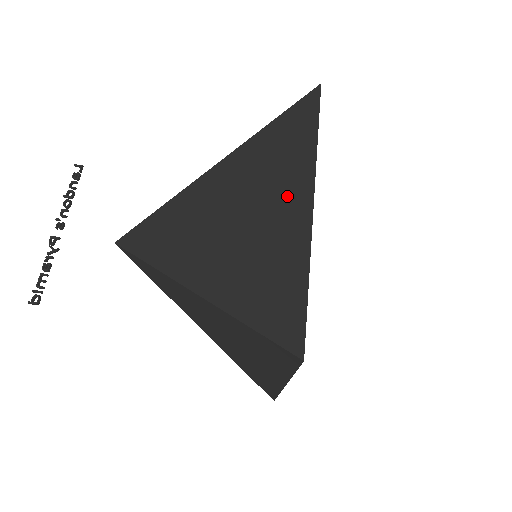
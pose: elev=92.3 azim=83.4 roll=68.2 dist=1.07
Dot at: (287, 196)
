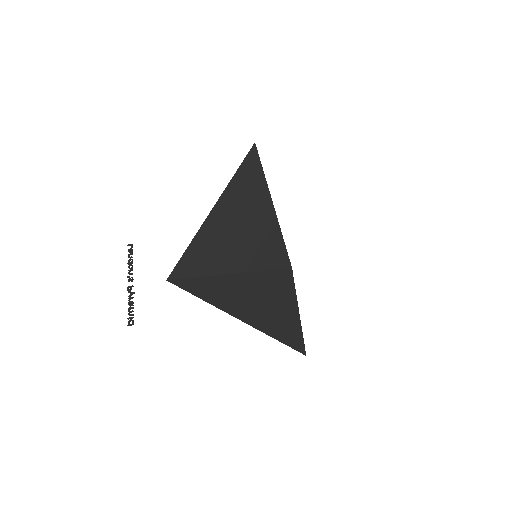
Dot at: (257, 202)
